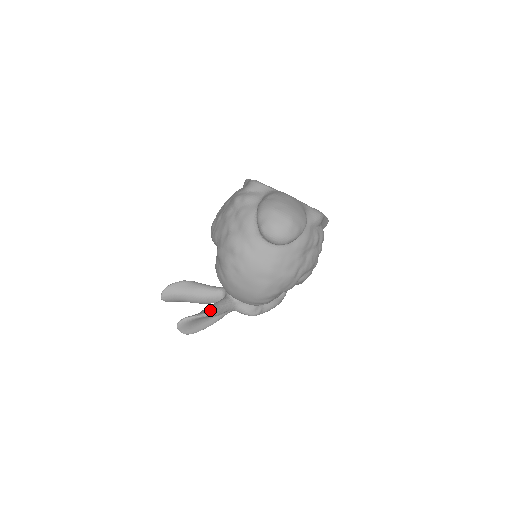
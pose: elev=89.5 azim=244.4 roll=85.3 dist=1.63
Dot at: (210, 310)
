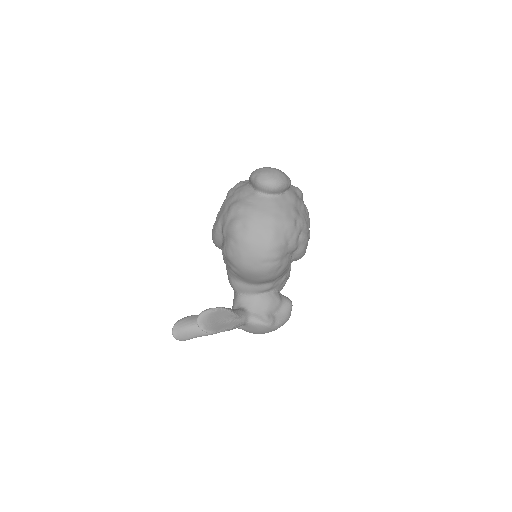
Dot at: occluded
